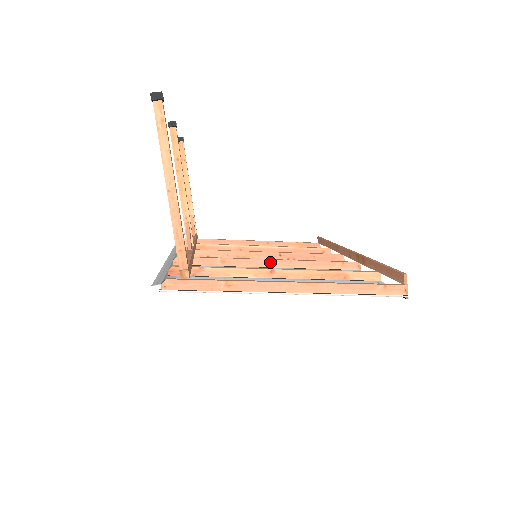
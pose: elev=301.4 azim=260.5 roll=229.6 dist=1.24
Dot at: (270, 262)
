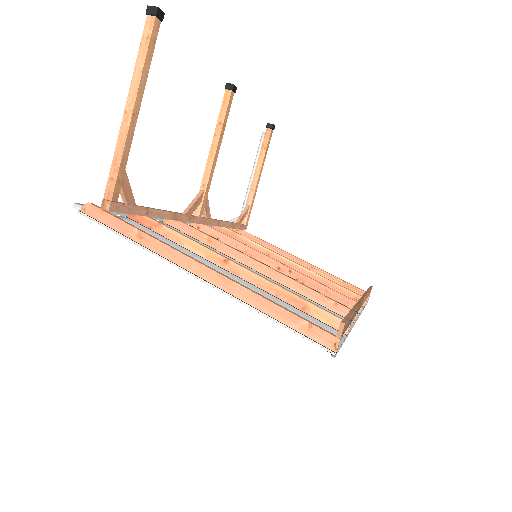
Dot at: (255, 263)
